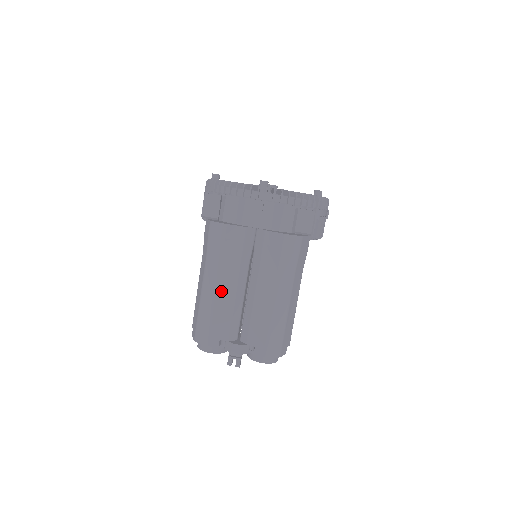
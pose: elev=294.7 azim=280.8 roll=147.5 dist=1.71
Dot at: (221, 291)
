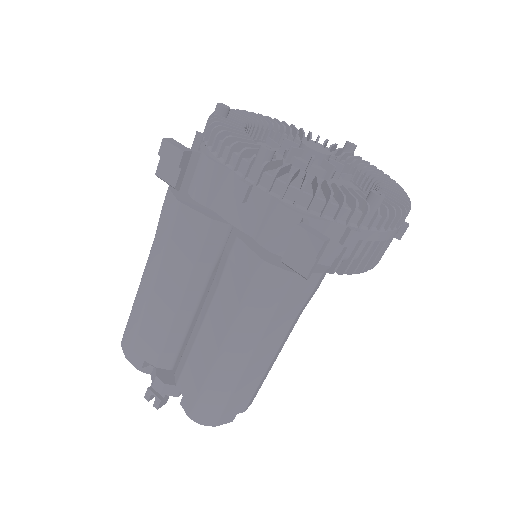
Dot at: (157, 298)
